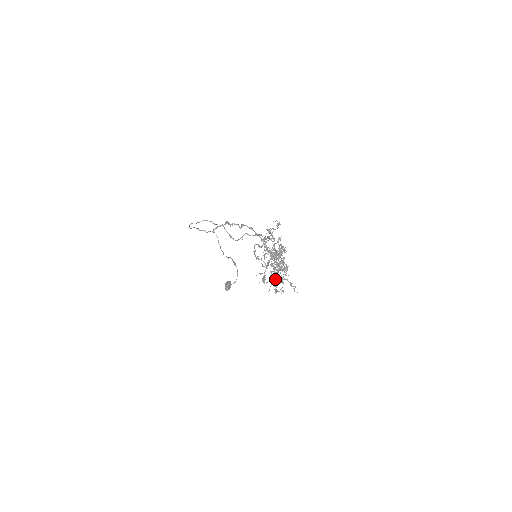
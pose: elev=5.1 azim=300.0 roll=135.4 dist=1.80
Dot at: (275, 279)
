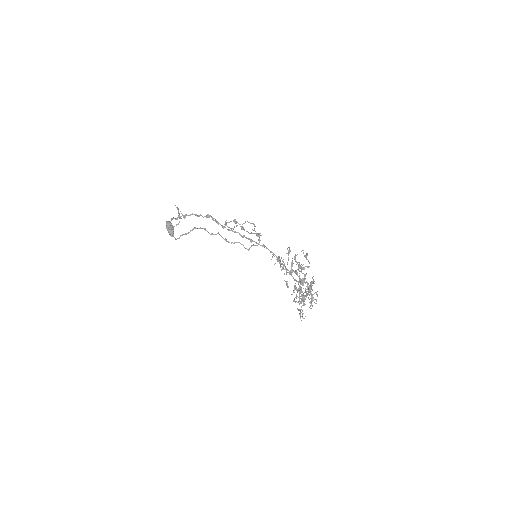
Dot at: occluded
